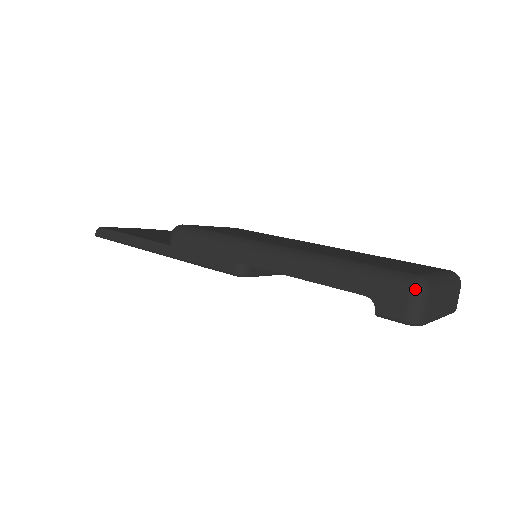
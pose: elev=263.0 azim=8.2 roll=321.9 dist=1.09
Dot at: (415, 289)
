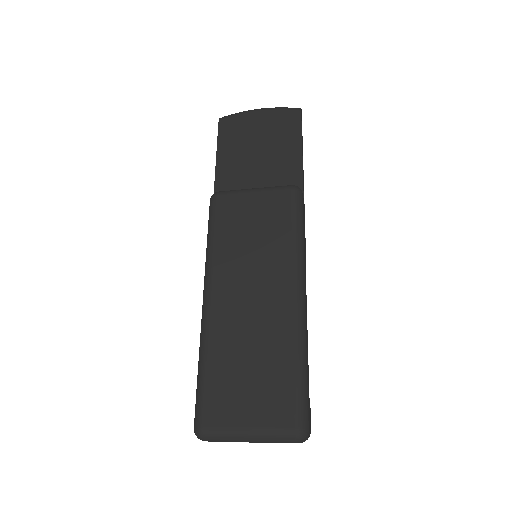
Dot at: (194, 431)
